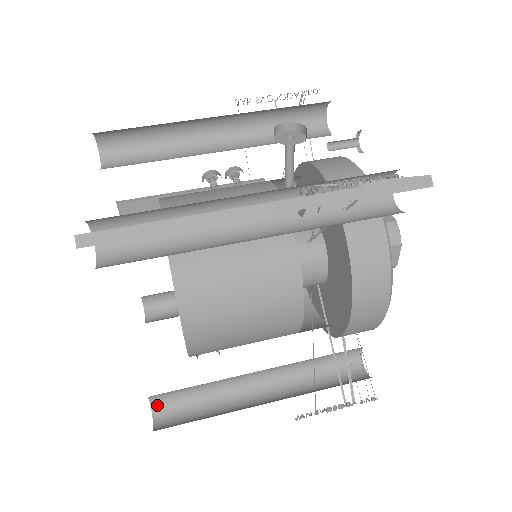
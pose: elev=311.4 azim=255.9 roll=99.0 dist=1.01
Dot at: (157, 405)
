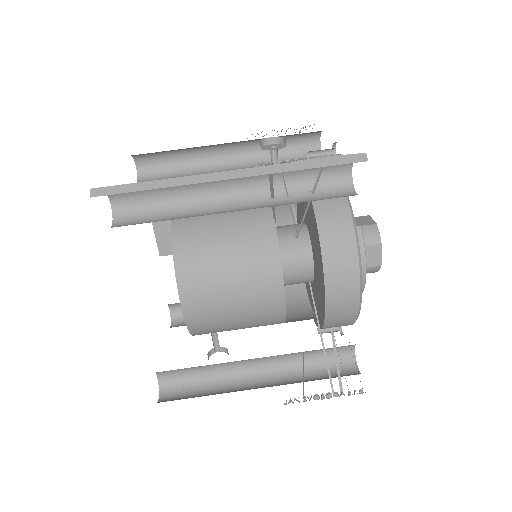
Dot at: (164, 384)
